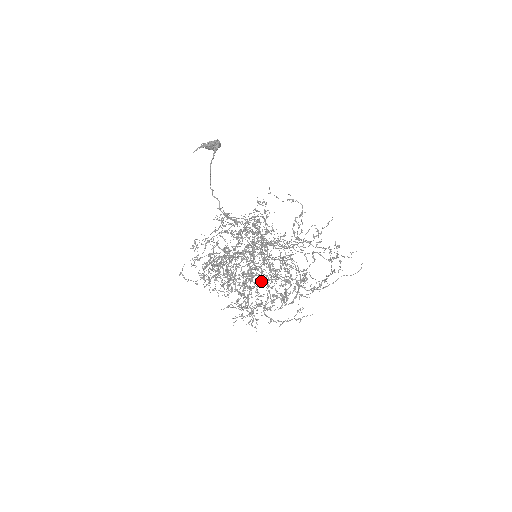
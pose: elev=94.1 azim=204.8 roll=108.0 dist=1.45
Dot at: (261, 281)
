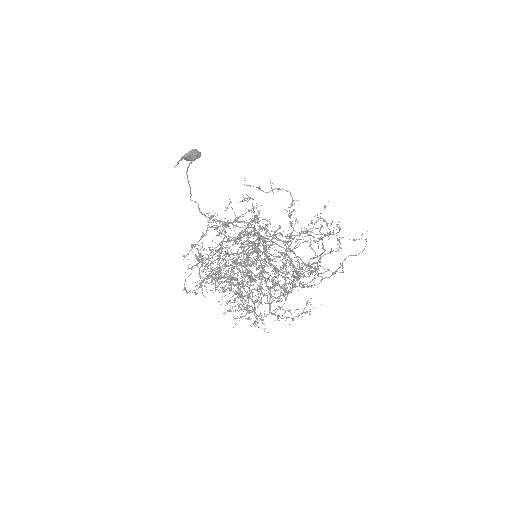
Dot at: occluded
